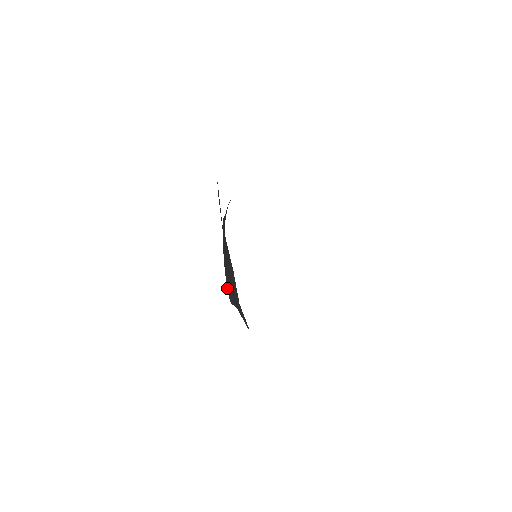
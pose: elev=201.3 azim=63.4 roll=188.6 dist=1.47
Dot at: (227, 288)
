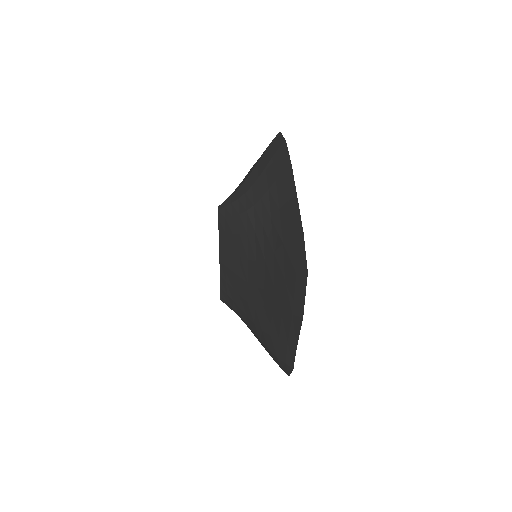
Dot at: (220, 290)
